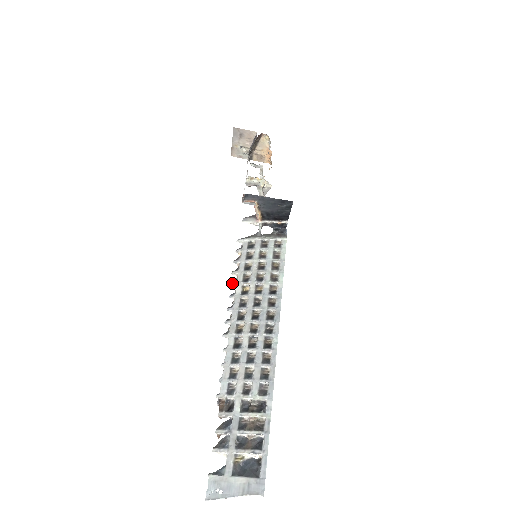
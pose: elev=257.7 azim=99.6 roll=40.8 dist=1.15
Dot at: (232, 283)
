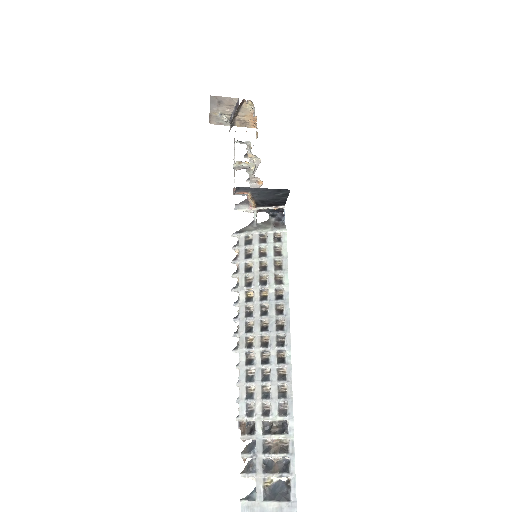
Dot at: (234, 289)
